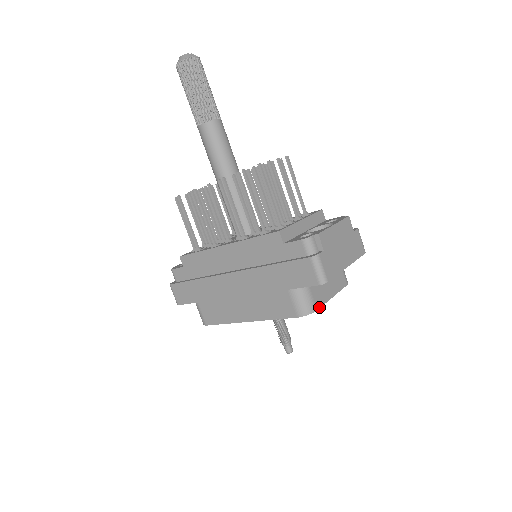
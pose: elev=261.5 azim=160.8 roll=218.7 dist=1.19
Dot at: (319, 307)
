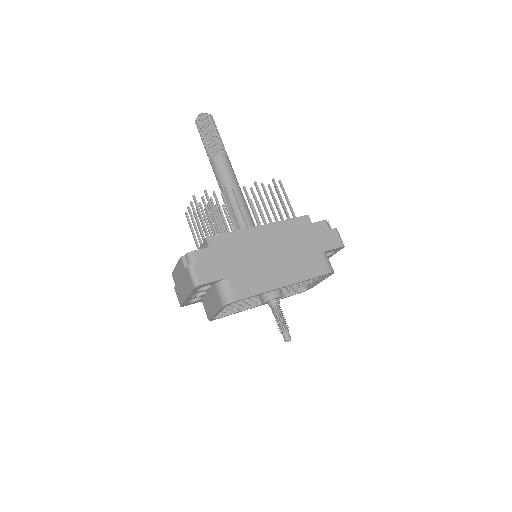
Dot at: (331, 274)
